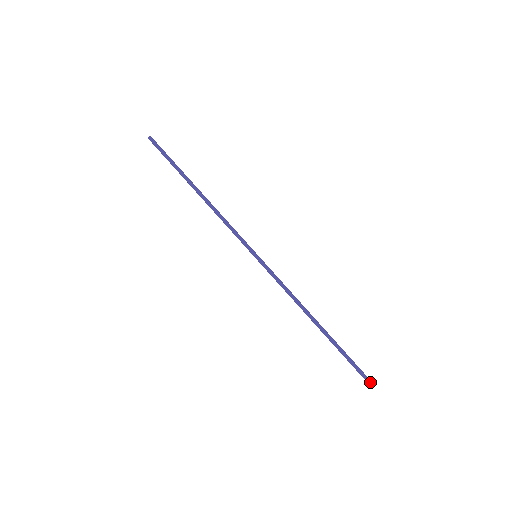
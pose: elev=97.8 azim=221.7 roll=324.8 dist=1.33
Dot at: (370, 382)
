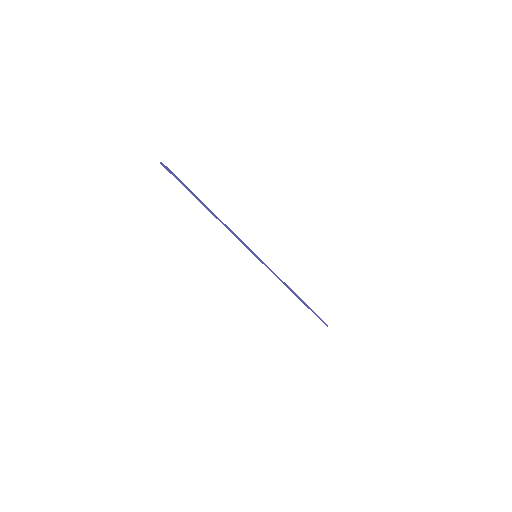
Dot at: occluded
